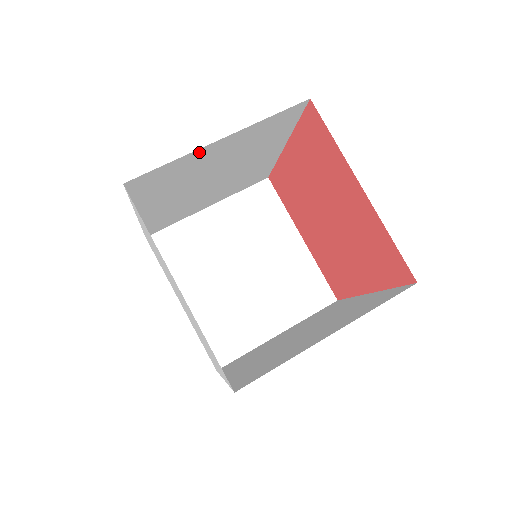
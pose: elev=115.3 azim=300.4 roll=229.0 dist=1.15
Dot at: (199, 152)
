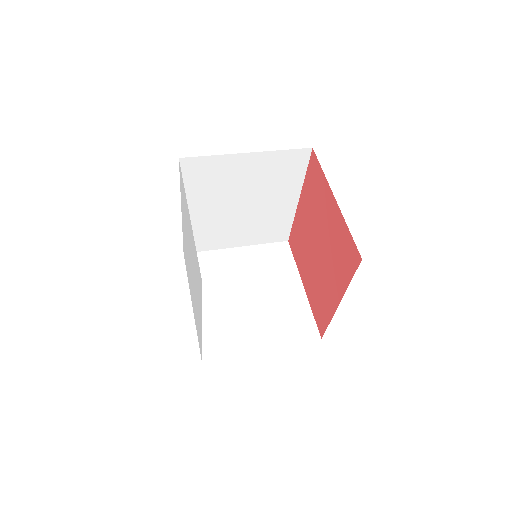
Dot at: (232, 158)
